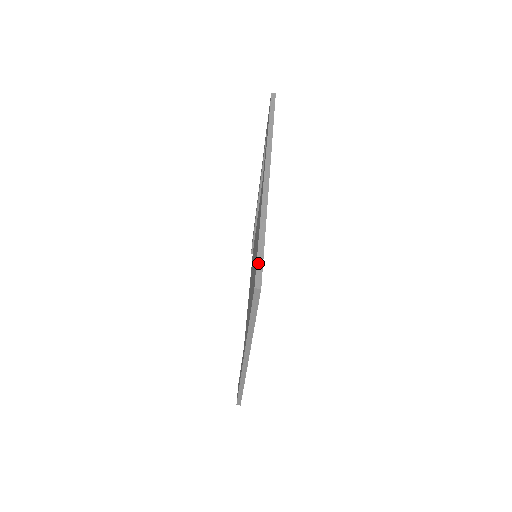
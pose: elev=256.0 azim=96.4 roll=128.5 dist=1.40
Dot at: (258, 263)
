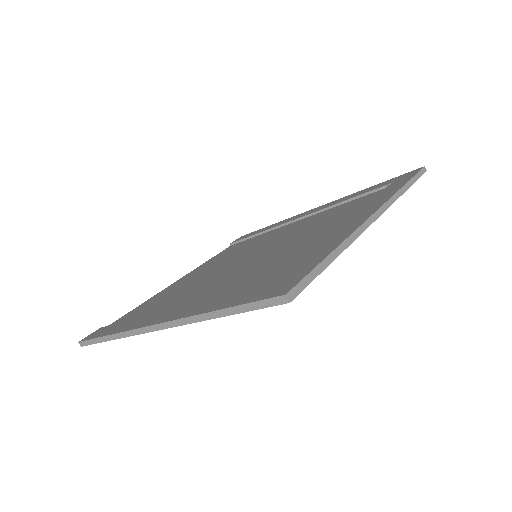
Dot at: (308, 277)
